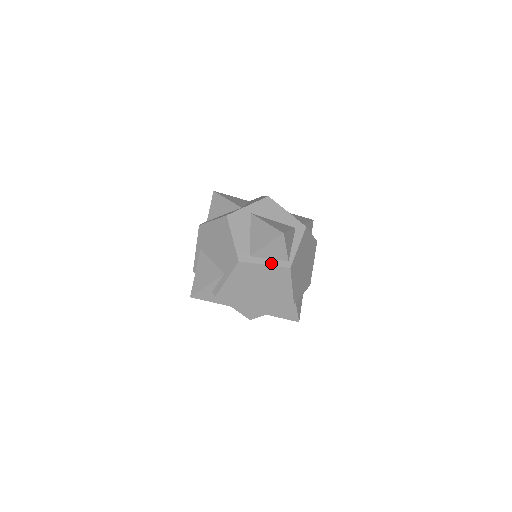
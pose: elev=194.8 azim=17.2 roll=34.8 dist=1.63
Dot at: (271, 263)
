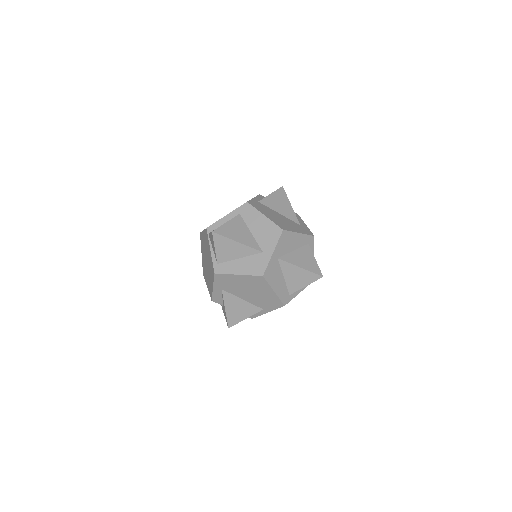
Dot at: (303, 288)
